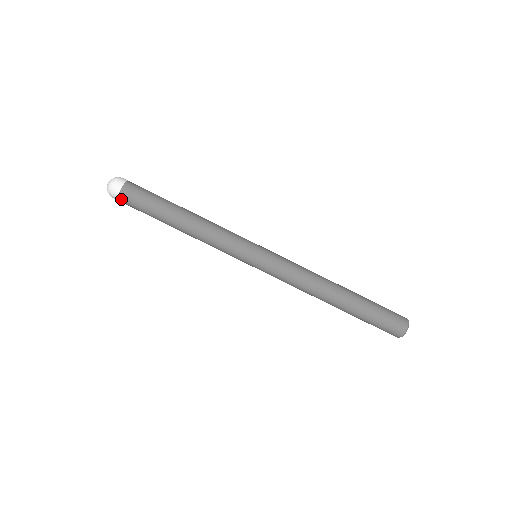
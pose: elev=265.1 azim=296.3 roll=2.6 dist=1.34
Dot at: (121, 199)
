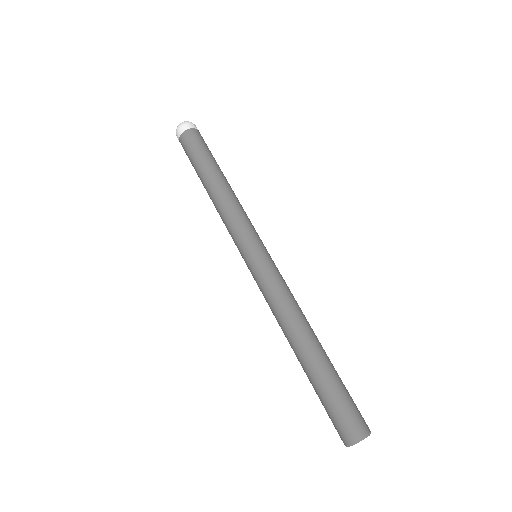
Dot at: (182, 137)
